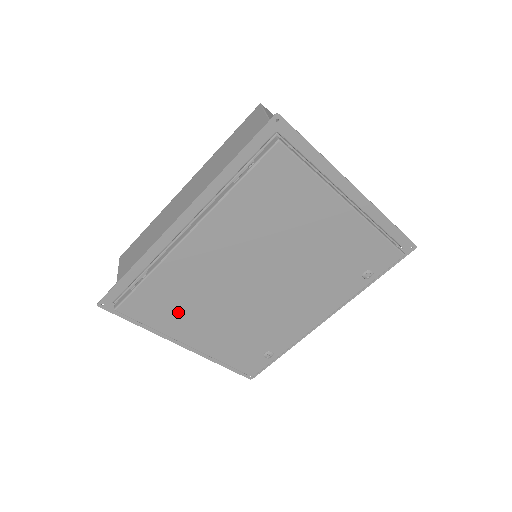
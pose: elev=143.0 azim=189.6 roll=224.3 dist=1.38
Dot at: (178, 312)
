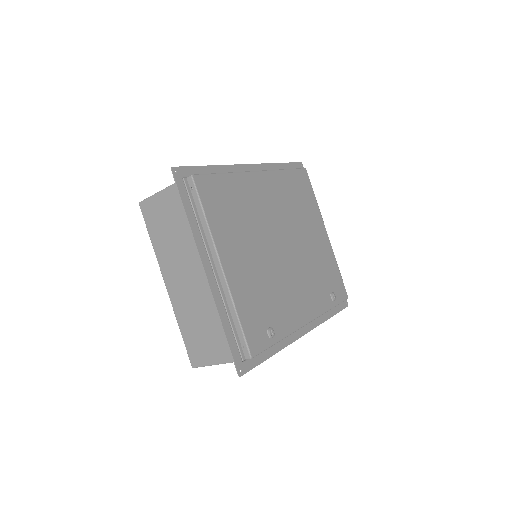
Dot at: (229, 221)
